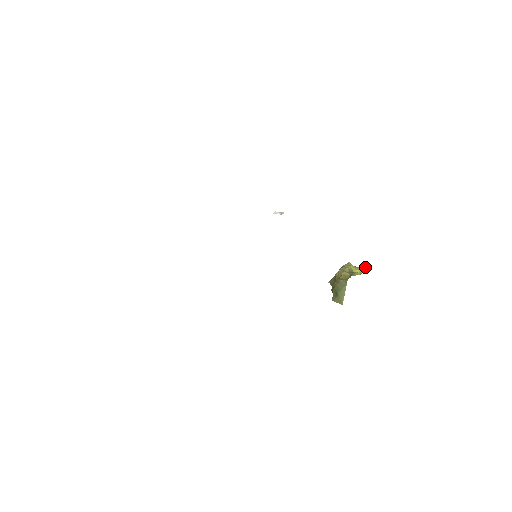
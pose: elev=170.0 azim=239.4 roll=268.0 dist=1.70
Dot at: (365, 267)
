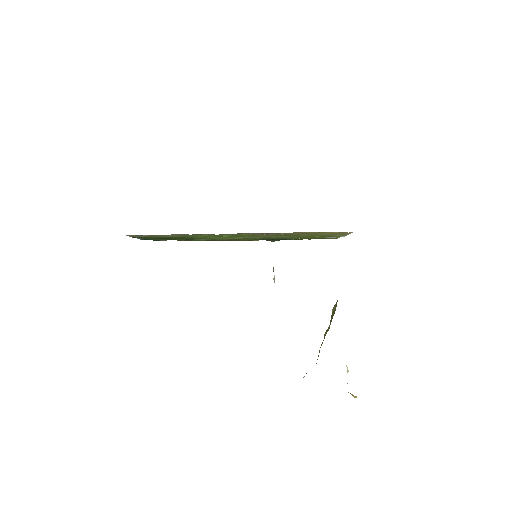
Dot at: occluded
